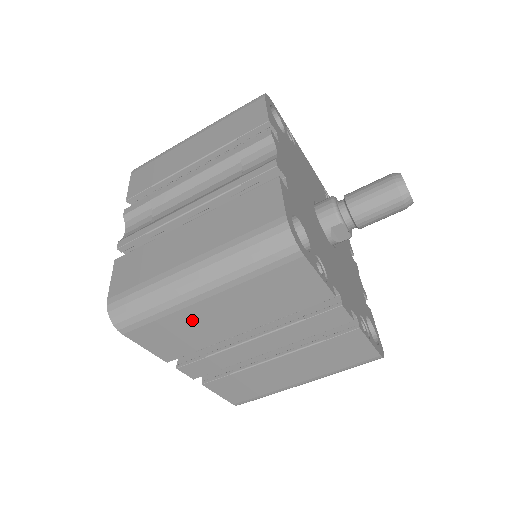
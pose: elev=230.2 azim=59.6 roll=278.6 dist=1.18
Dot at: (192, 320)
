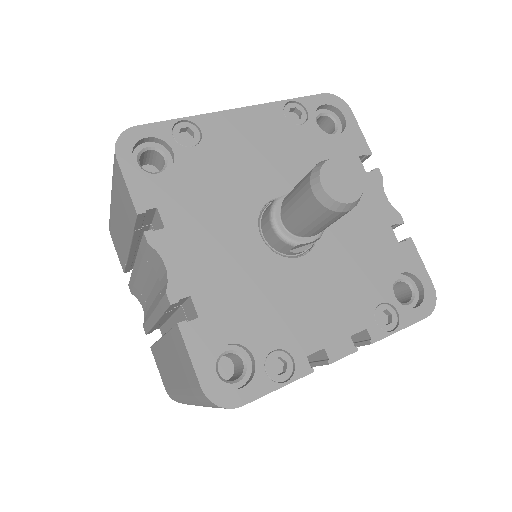
Dot at: occluded
